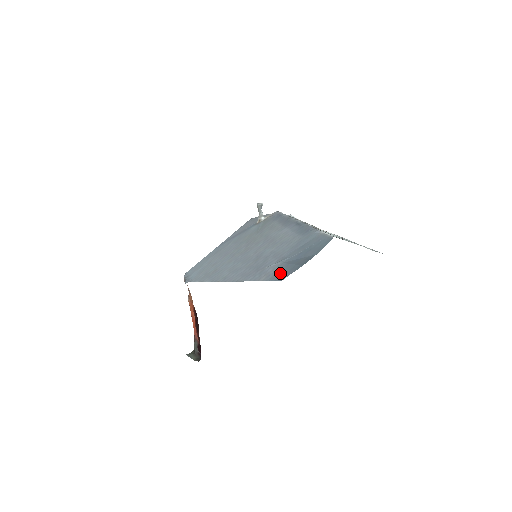
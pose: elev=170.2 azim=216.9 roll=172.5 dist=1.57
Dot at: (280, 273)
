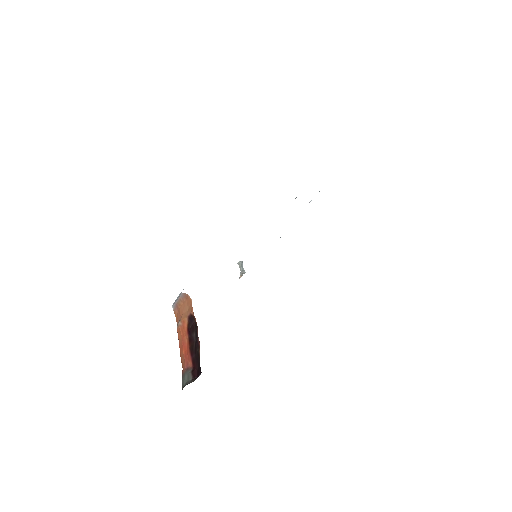
Dot at: occluded
